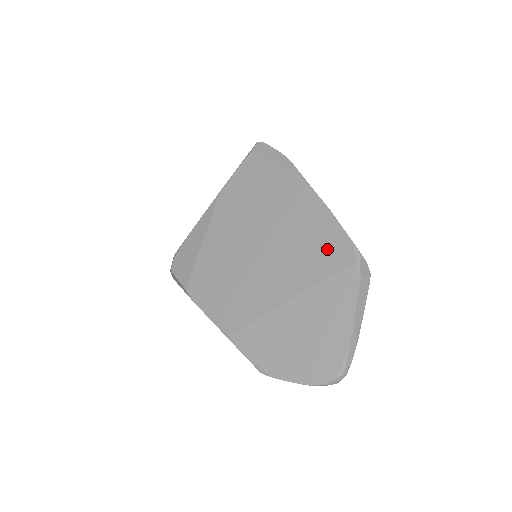
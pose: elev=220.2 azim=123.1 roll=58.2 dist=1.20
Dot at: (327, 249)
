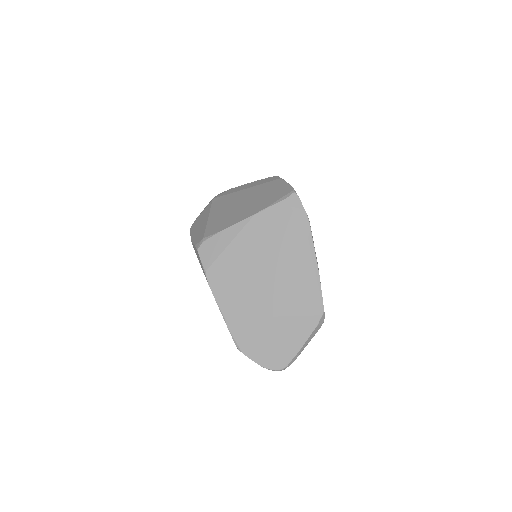
Dot at: (307, 298)
